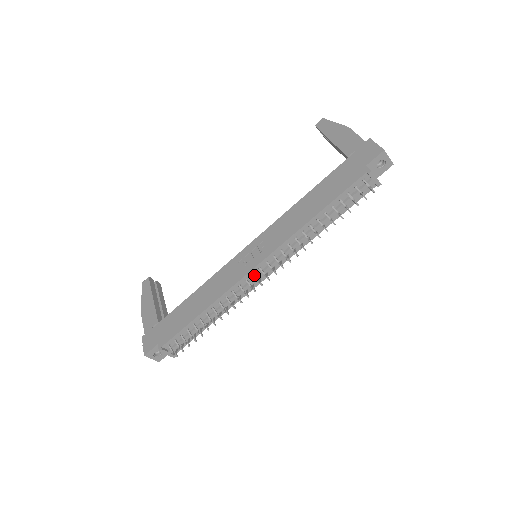
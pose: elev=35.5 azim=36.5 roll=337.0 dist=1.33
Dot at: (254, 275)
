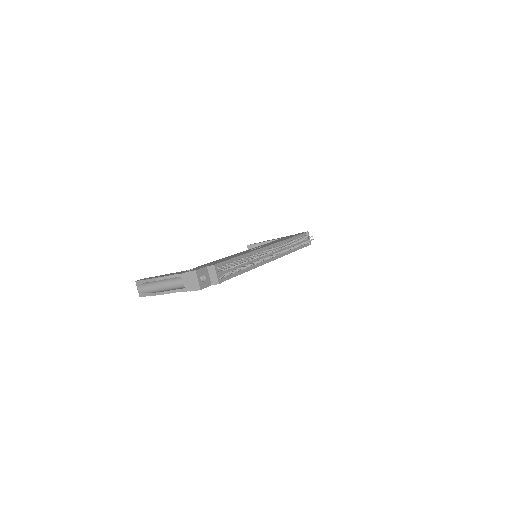
Dot at: (268, 250)
